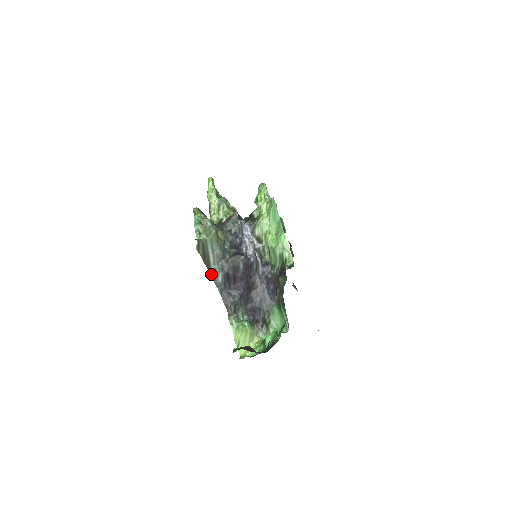
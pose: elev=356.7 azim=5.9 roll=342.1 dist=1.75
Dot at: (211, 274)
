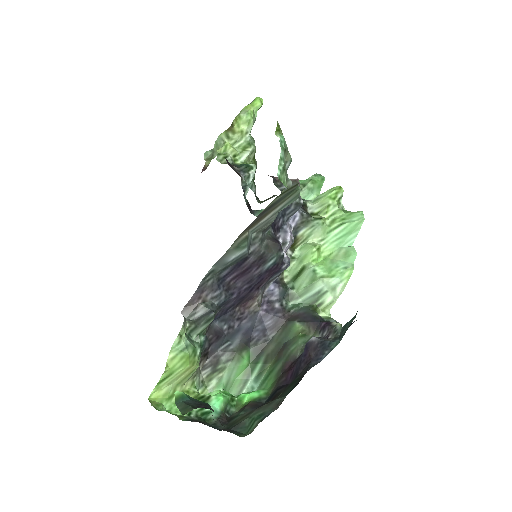
Dot at: (237, 239)
